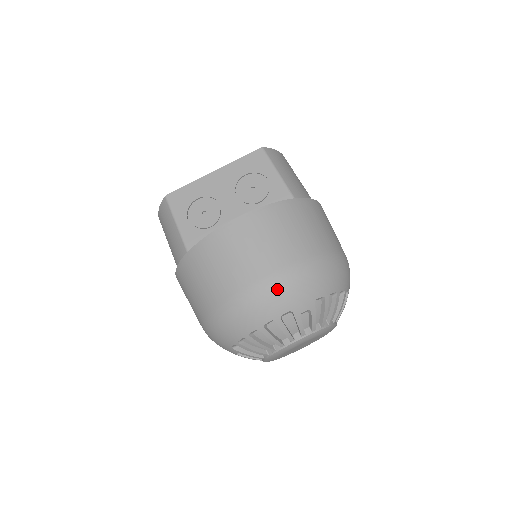
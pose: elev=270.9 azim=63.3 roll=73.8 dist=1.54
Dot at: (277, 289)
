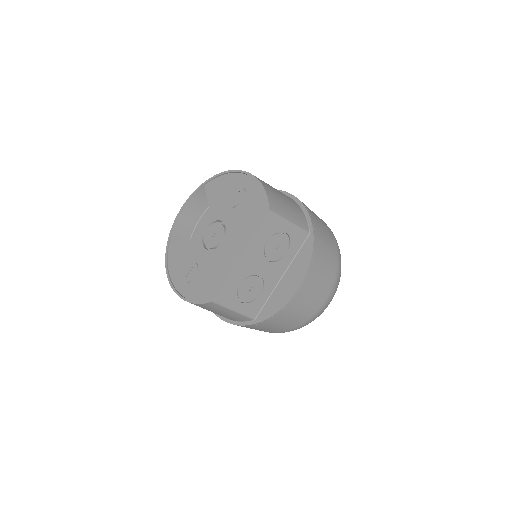
Dot at: (330, 301)
